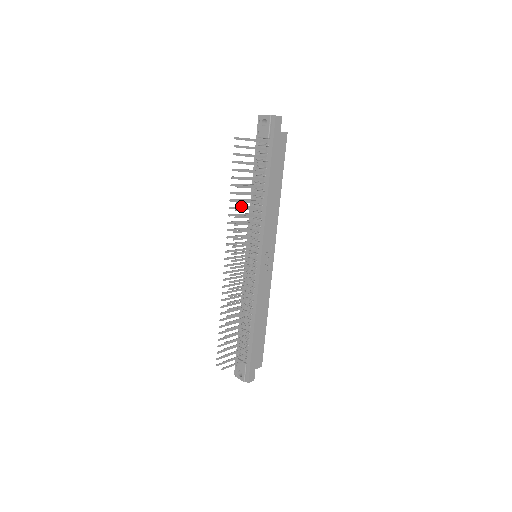
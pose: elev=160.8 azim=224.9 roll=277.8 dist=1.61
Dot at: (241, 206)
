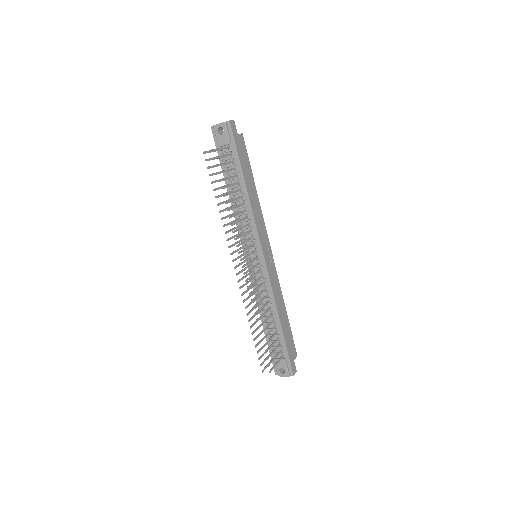
Dot at: (229, 214)
